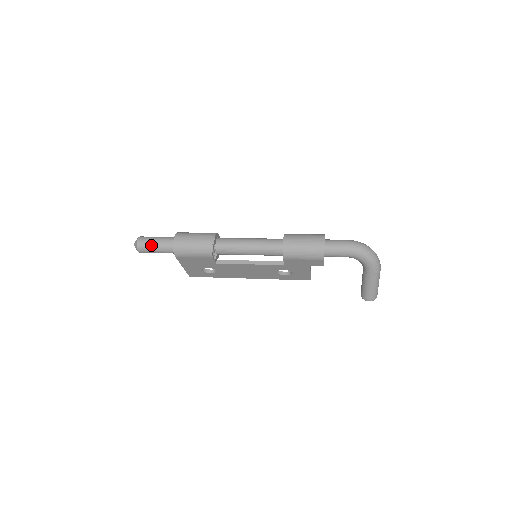
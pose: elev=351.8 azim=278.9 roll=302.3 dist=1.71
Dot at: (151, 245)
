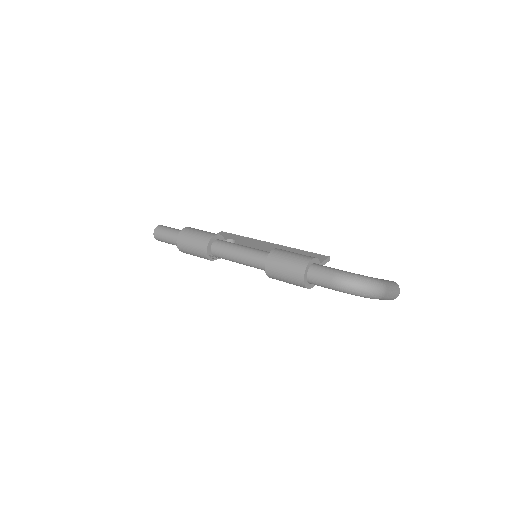
Dot at: (165, 241)
